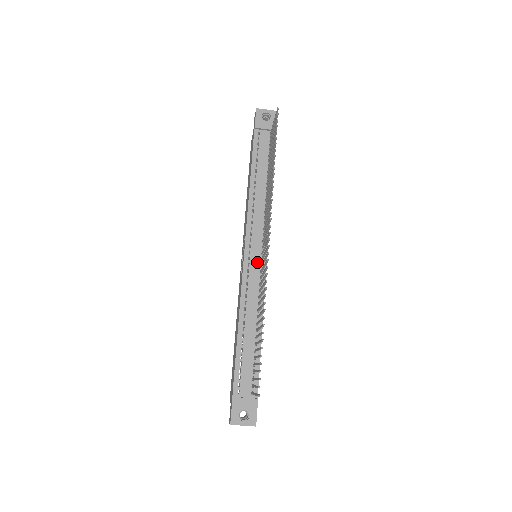
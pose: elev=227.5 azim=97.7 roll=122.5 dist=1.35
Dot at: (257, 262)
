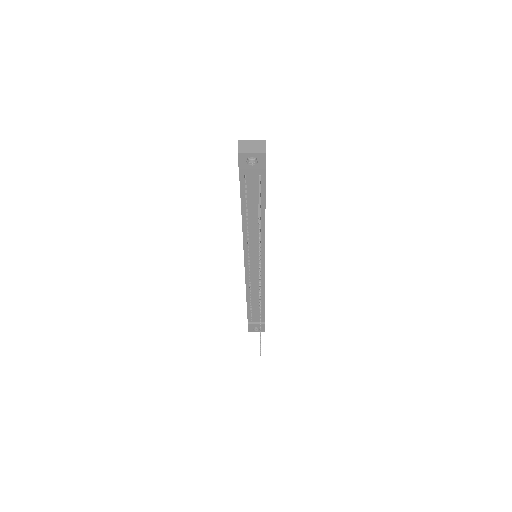
Dot at: (256, 269)
